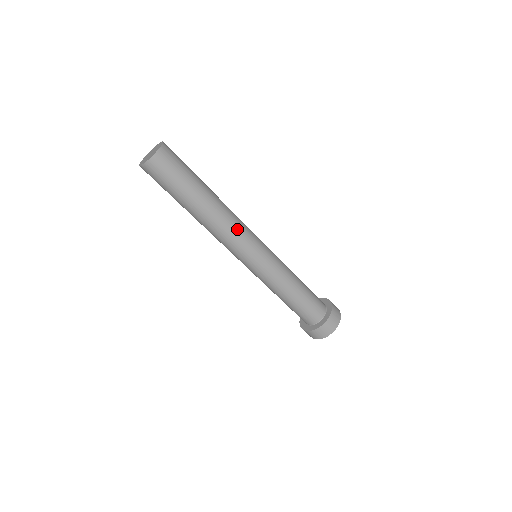
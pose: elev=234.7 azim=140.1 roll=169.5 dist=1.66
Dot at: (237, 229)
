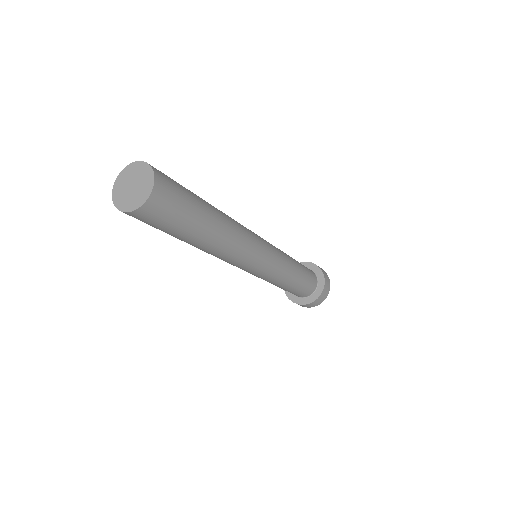
Dot at: (239, 256)
